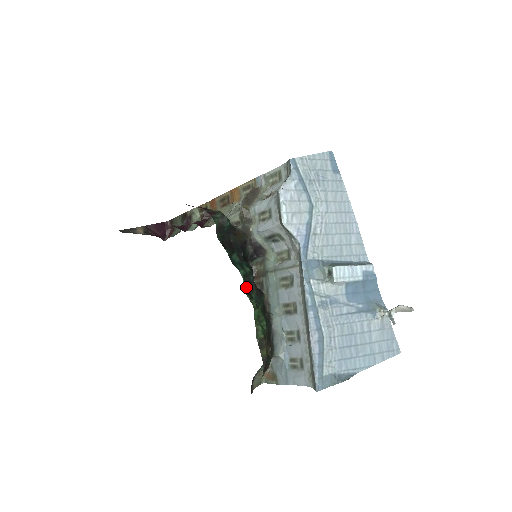
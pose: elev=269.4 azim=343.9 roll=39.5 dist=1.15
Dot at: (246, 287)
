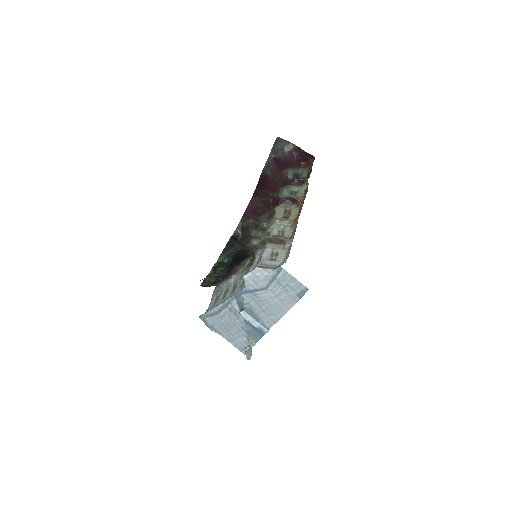
Dot at: (217, 265)
